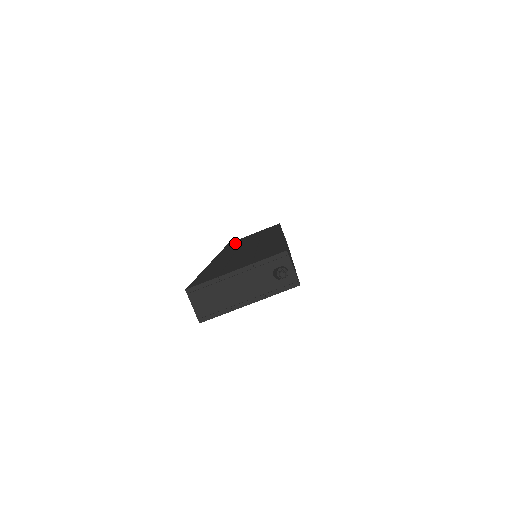
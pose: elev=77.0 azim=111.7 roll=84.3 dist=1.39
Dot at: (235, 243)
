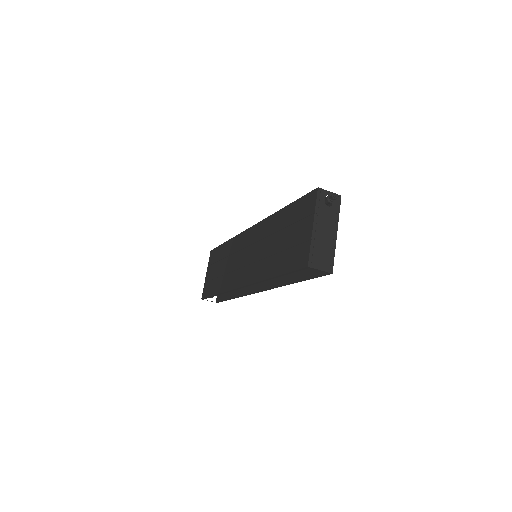
Dot at: (214, 285)
